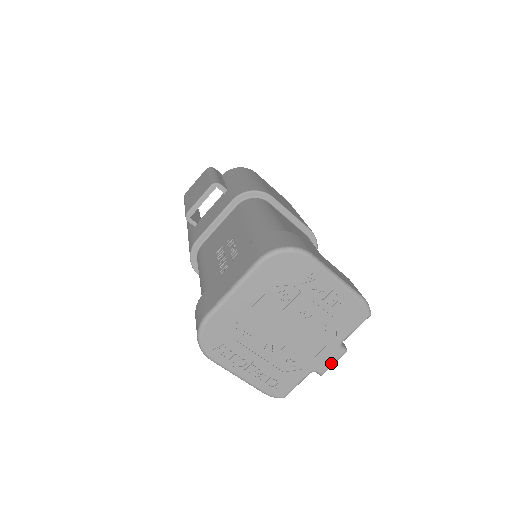
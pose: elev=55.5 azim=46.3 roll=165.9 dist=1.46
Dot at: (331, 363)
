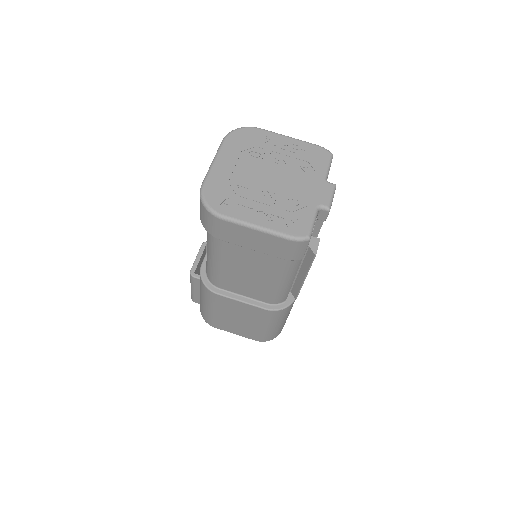
Dot at: (329, 196)
